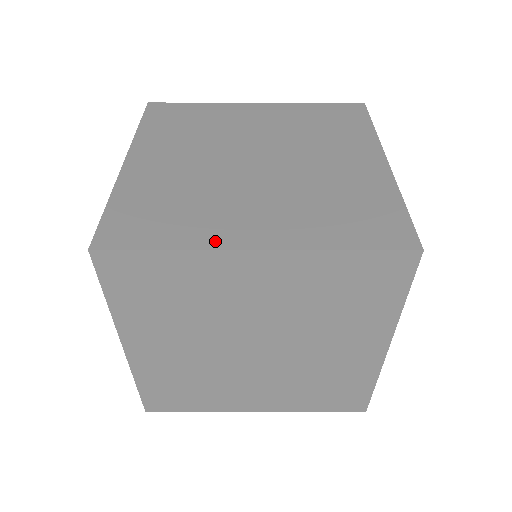
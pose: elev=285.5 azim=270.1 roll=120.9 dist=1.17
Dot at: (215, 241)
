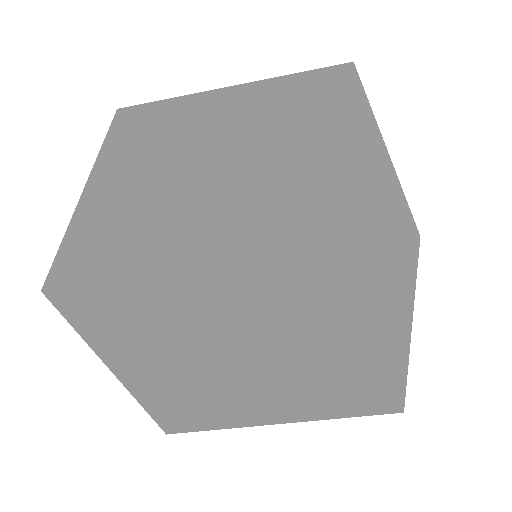
Dot at: (175, 261)
